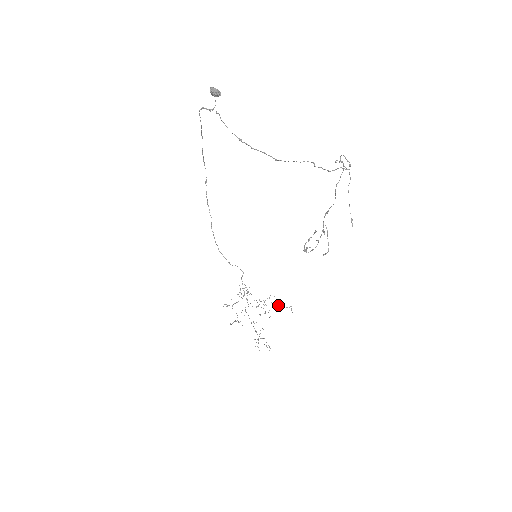
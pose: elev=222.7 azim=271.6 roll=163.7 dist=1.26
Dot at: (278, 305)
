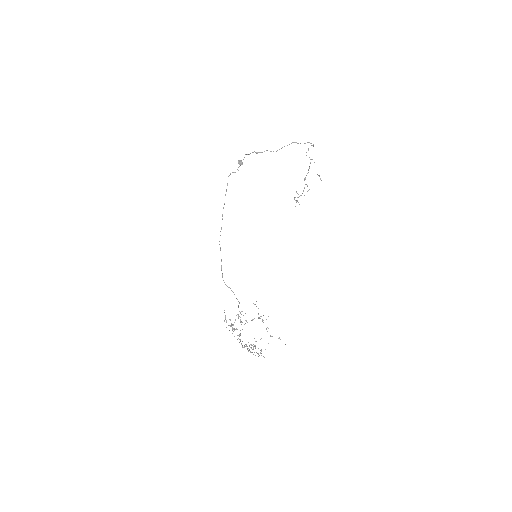
Dot at: occluded
